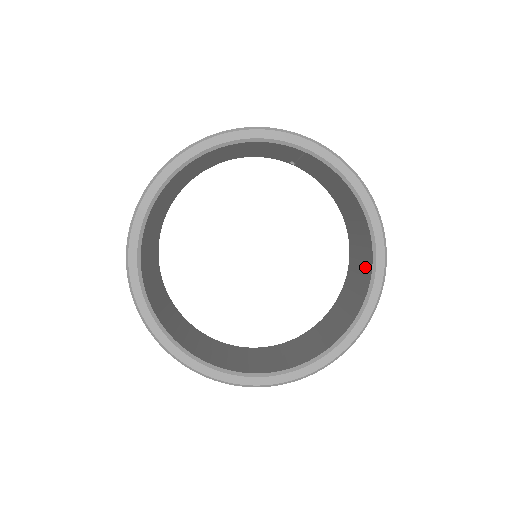
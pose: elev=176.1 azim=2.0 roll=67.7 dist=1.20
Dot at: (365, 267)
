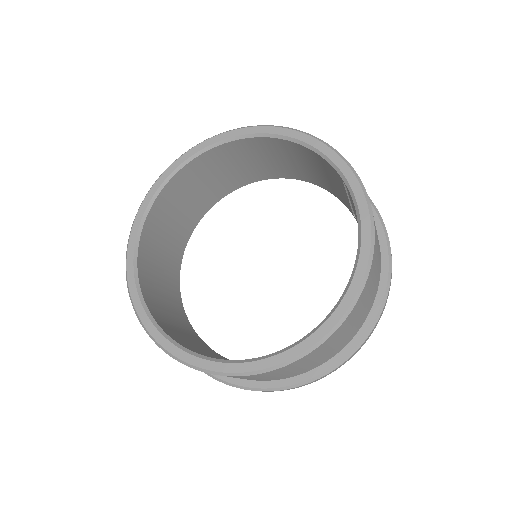
Dot at: occluded
